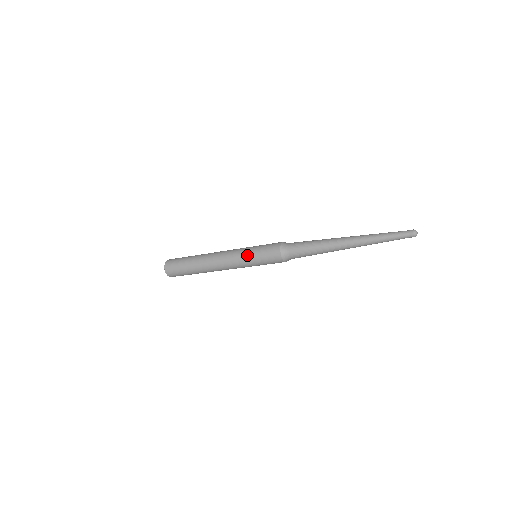
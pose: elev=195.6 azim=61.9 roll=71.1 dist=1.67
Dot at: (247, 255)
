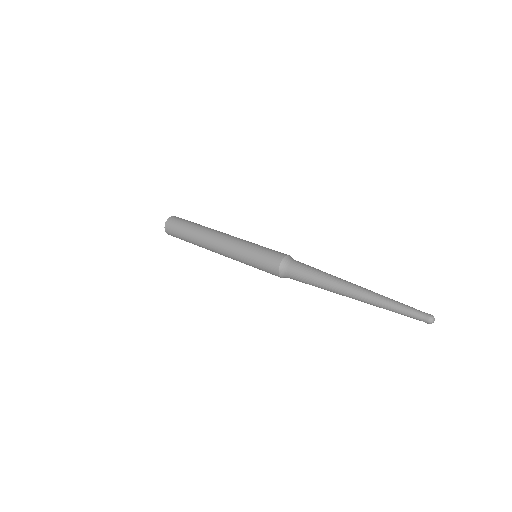
Dot at: (246, 252)
